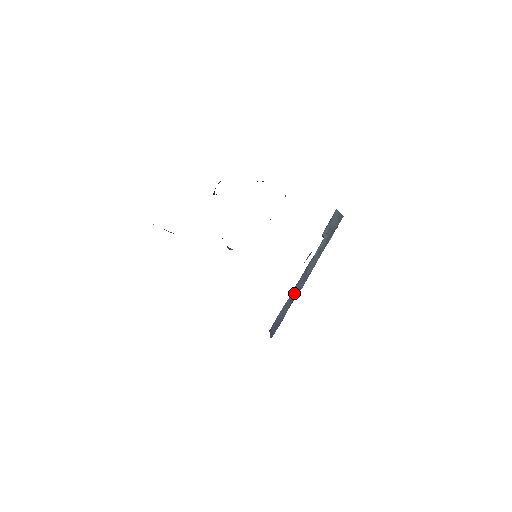
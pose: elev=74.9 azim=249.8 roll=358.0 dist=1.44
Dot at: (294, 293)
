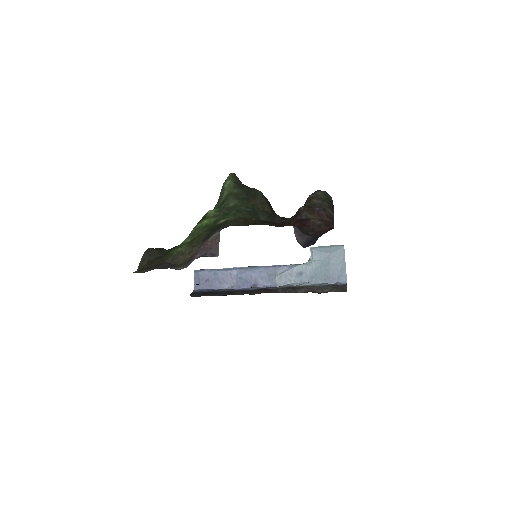
Dot at: (247, 277)
